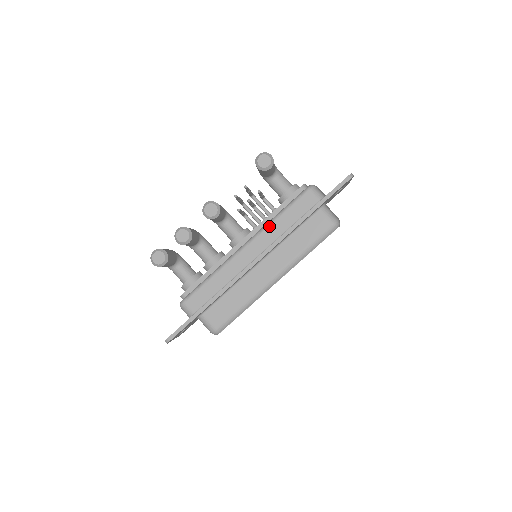
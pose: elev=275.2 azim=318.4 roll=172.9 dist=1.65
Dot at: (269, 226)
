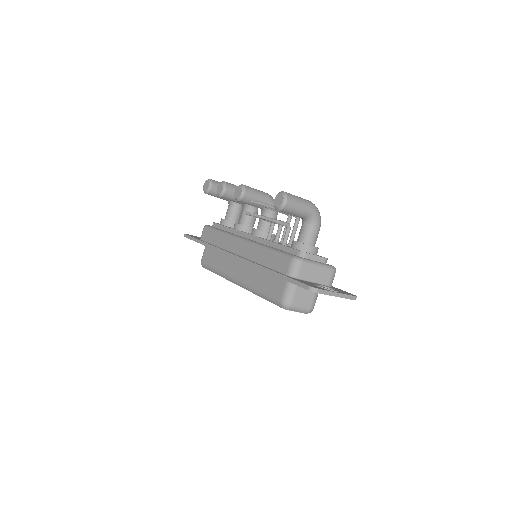
Dot at: (258, 247)
